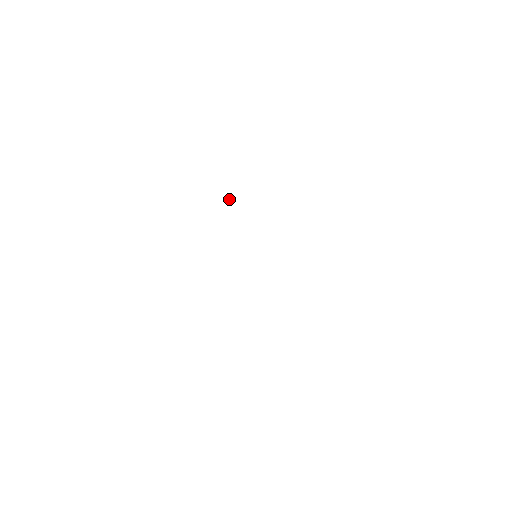
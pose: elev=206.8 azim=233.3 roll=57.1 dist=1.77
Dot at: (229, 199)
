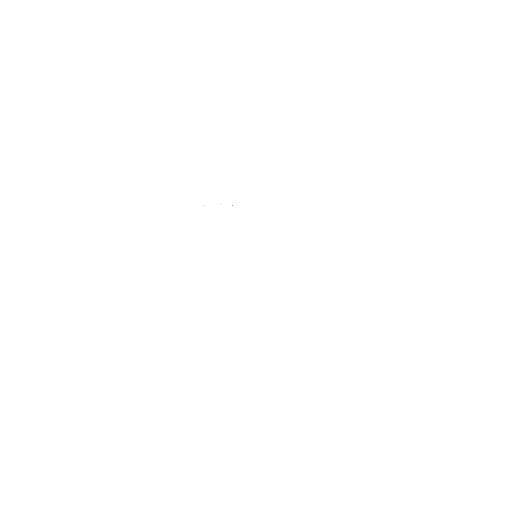
Dot at: occluded
